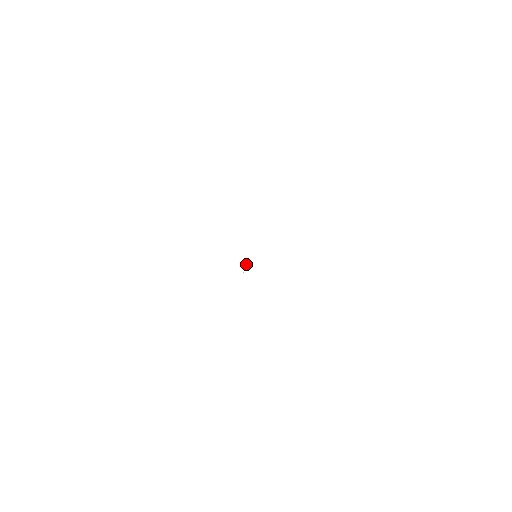
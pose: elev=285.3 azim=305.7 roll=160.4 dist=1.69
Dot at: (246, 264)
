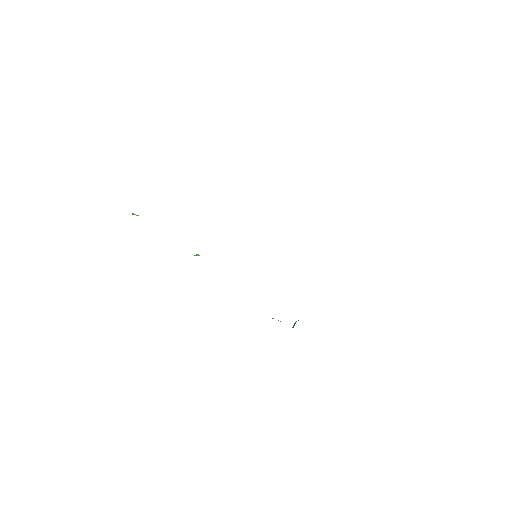
Dot at: occluded
